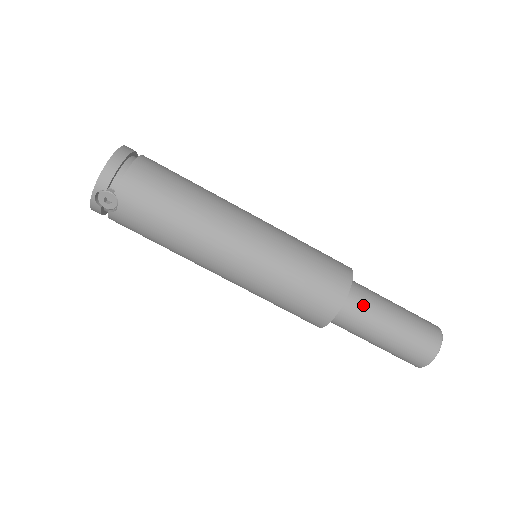
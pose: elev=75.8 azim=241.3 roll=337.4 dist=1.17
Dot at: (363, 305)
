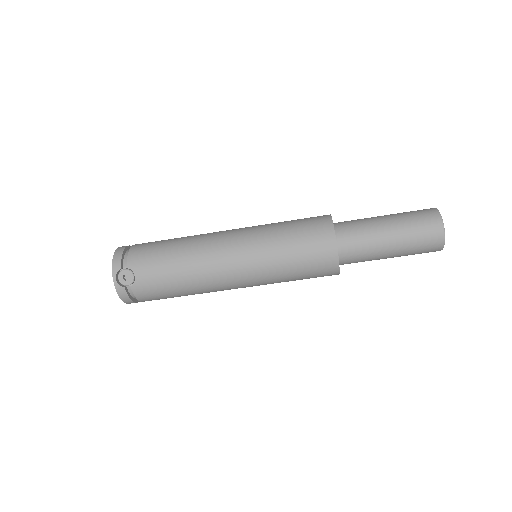
Dot at: (353, 226)
